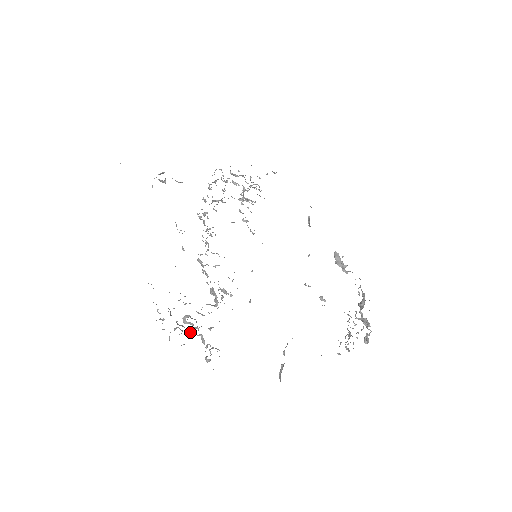
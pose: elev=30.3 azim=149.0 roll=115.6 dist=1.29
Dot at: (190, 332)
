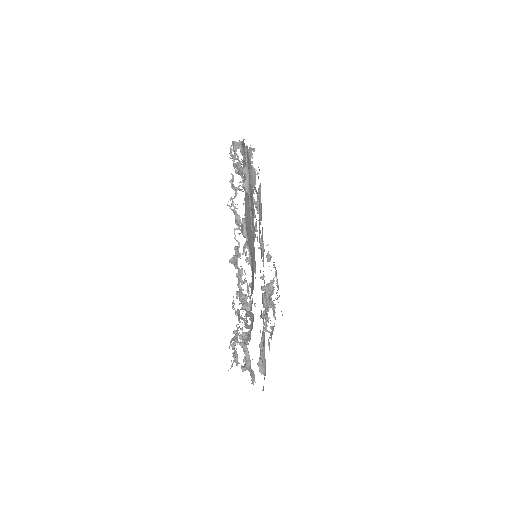
Dot at: (245, 348)
